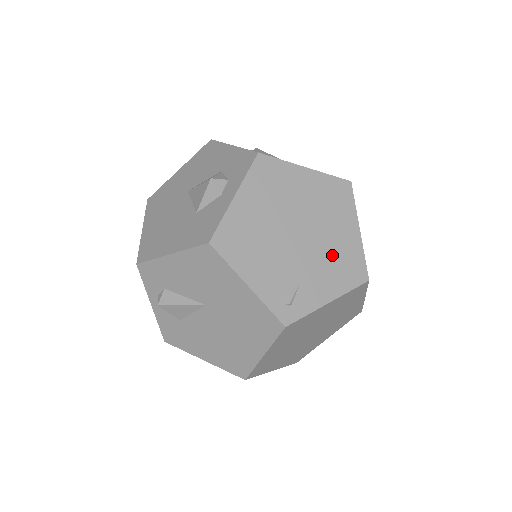
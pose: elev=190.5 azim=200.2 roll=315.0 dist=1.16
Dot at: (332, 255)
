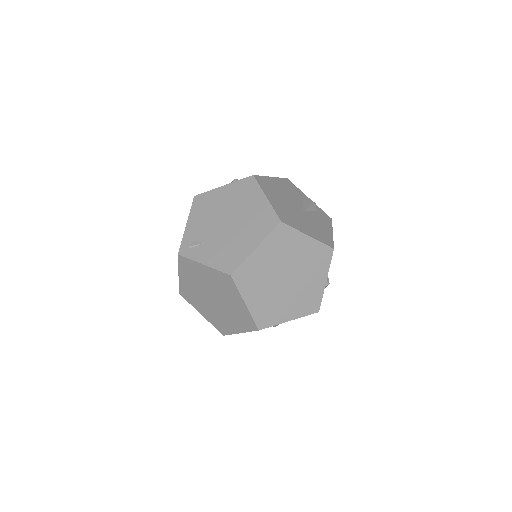
Dot at: (229, 246)
